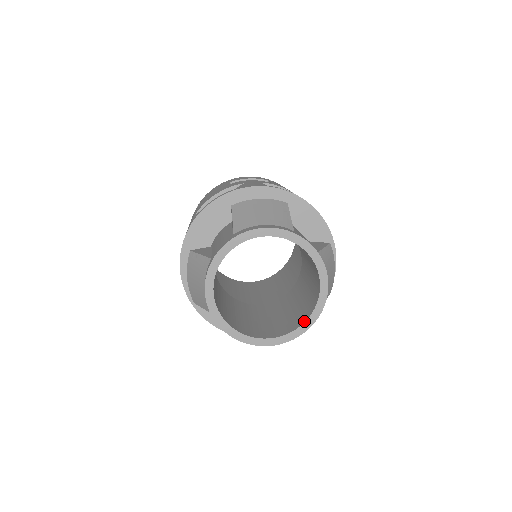
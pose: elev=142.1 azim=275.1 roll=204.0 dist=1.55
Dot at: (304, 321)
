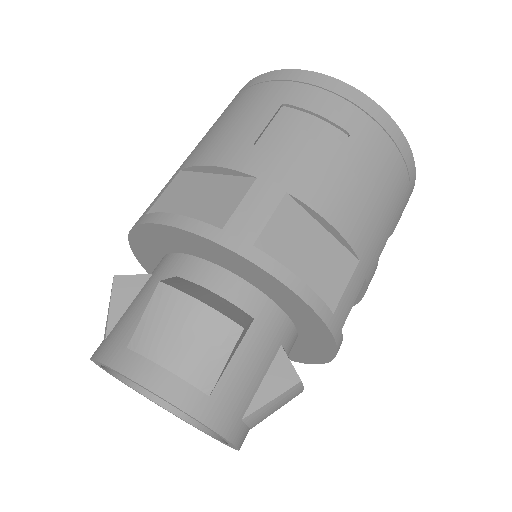
Dot at: (211, 433)
